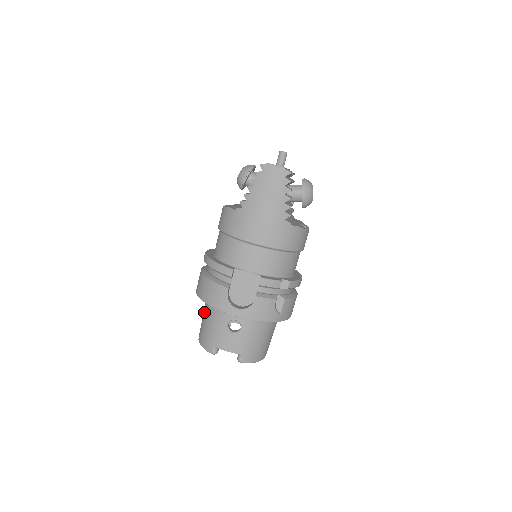
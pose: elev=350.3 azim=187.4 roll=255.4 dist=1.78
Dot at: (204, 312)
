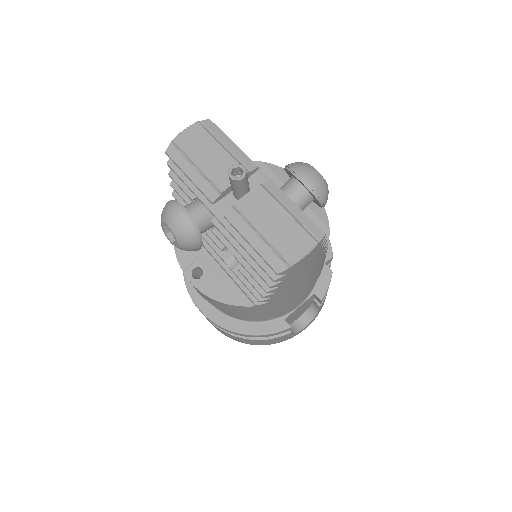
Dot at: occluded
